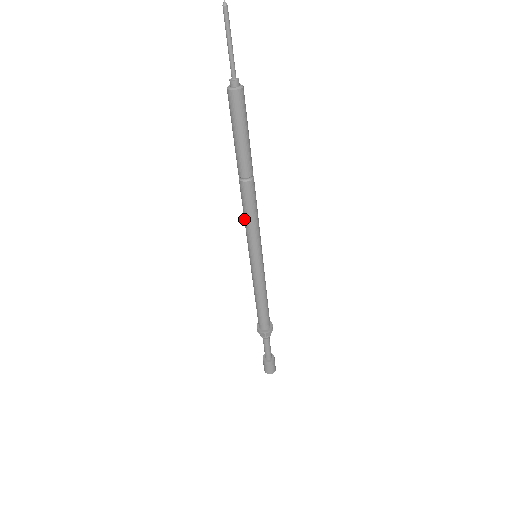
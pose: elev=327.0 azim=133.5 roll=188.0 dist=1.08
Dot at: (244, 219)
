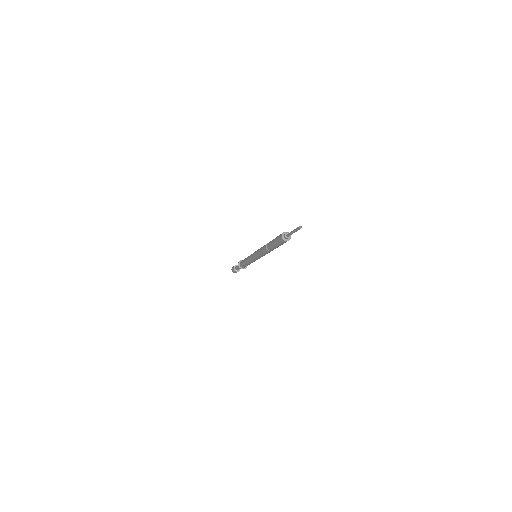
Dot at: (259, 250)
